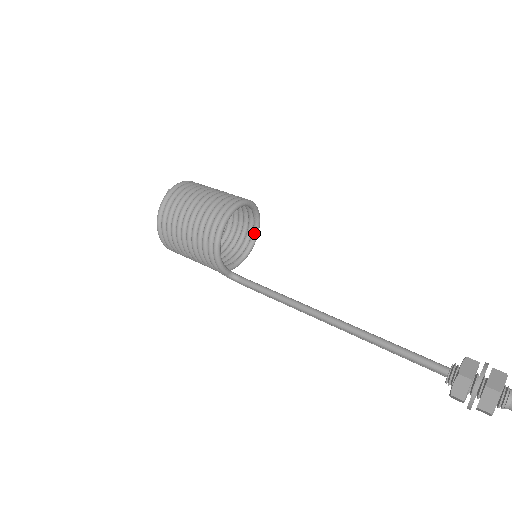
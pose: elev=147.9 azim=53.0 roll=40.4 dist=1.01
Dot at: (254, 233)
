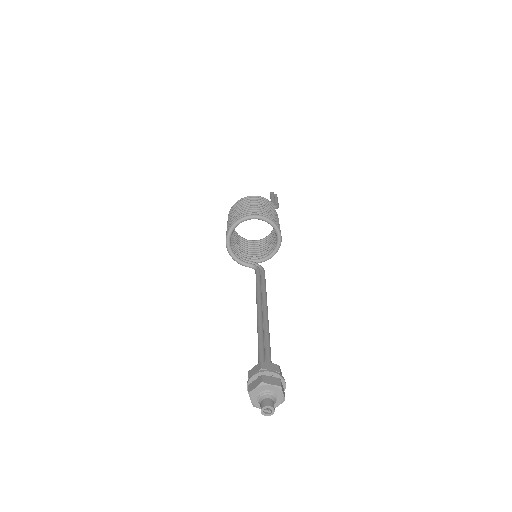
Dot at: (276, 234)
